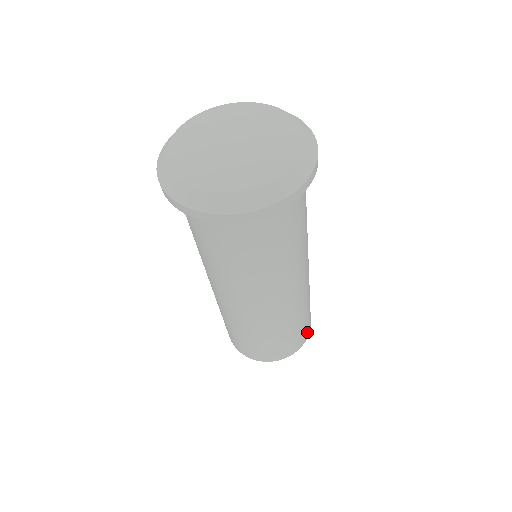
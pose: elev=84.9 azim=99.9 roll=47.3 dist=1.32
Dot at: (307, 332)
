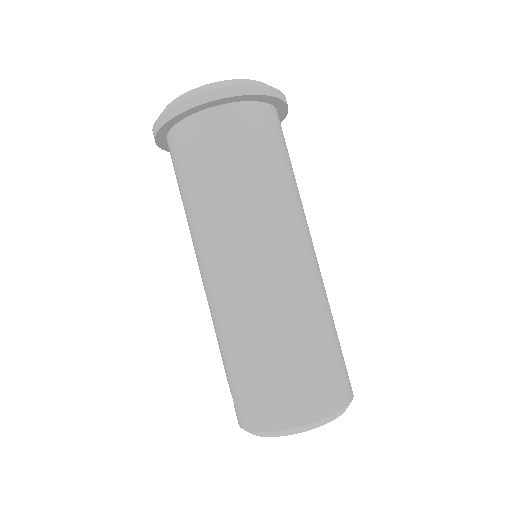
Dot at: (345, 387)
